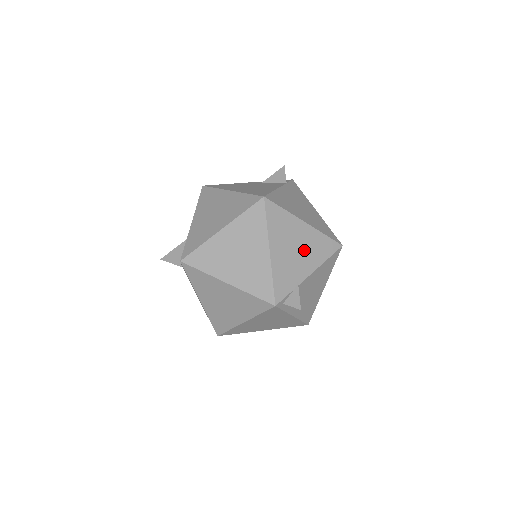
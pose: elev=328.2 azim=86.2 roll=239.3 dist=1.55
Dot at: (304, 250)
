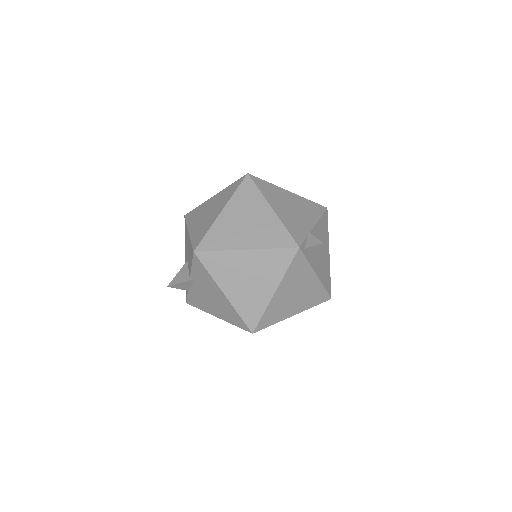
Dot at: (299, 209)
